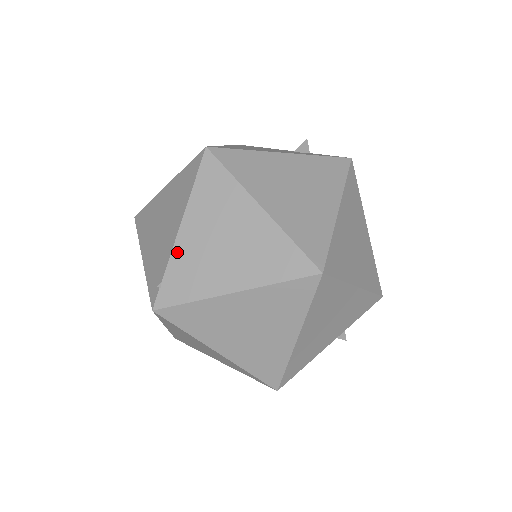
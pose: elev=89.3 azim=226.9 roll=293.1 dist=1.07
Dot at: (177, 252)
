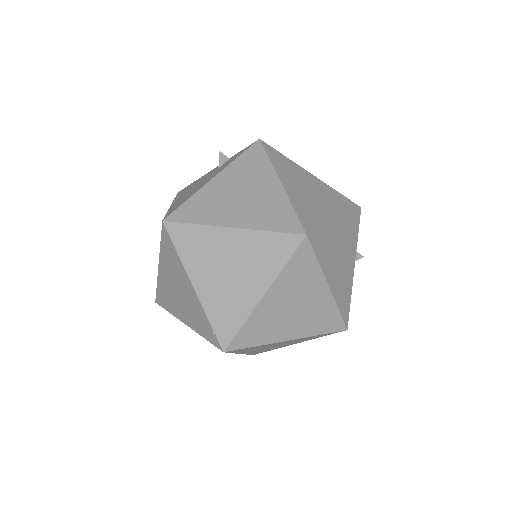
Dot at: (205, 303)
